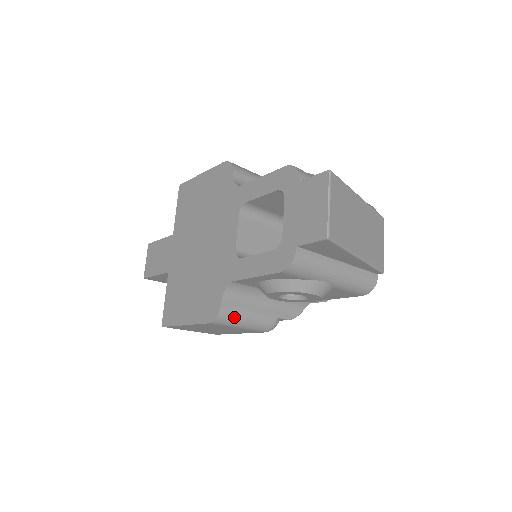
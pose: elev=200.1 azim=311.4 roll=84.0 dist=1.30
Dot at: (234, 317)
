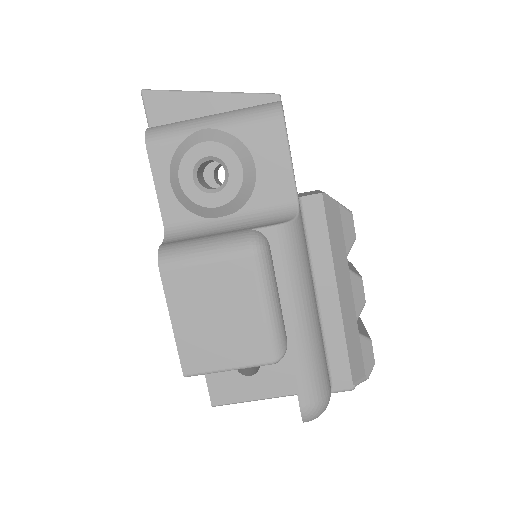
Dot at: (182, 247)
